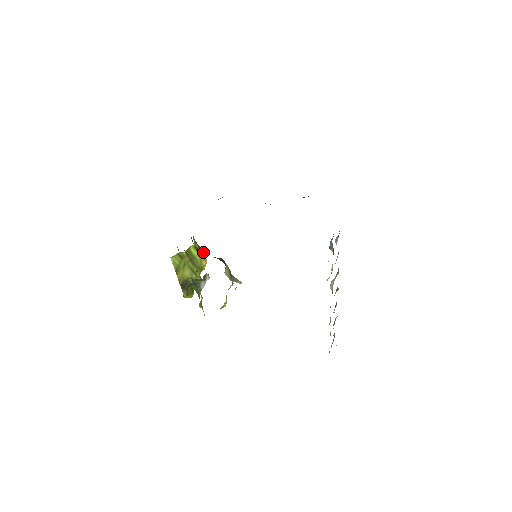
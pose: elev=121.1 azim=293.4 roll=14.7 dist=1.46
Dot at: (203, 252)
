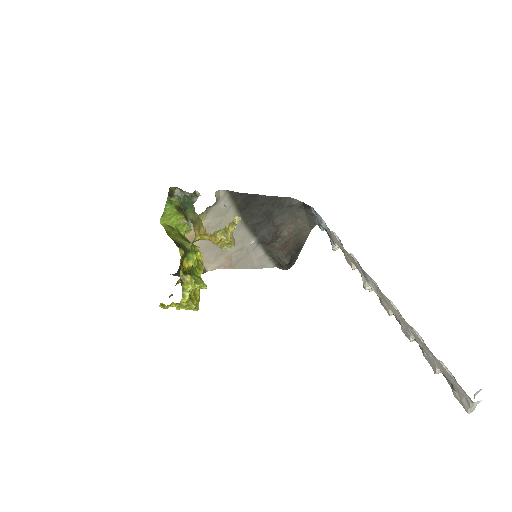
Dot at: occluded
